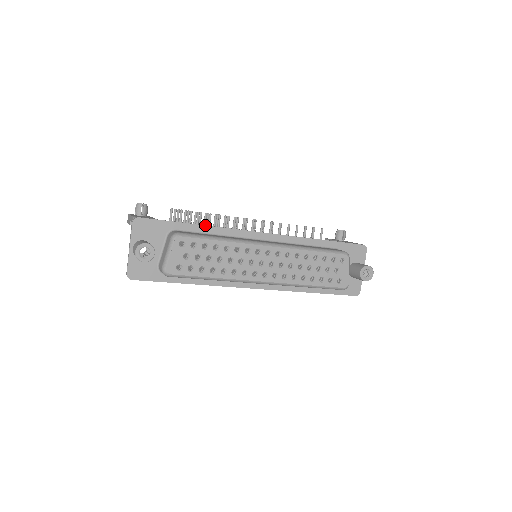
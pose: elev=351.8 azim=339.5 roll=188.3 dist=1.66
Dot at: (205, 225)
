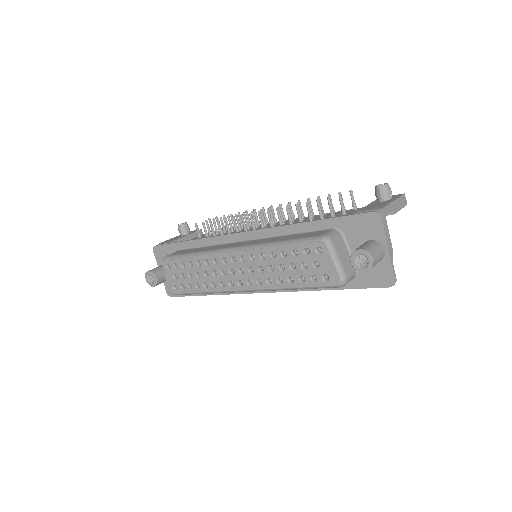
Dot at: (196, 239)
